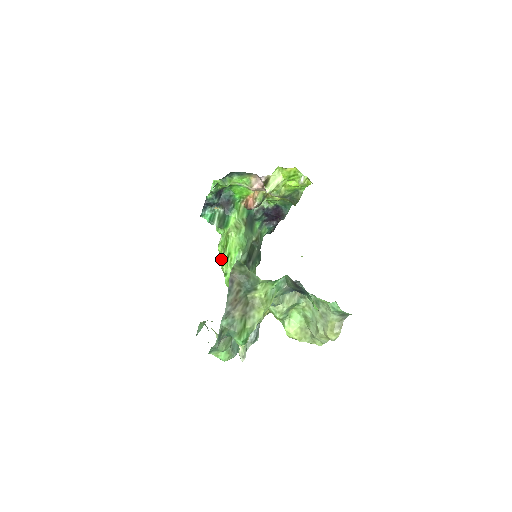
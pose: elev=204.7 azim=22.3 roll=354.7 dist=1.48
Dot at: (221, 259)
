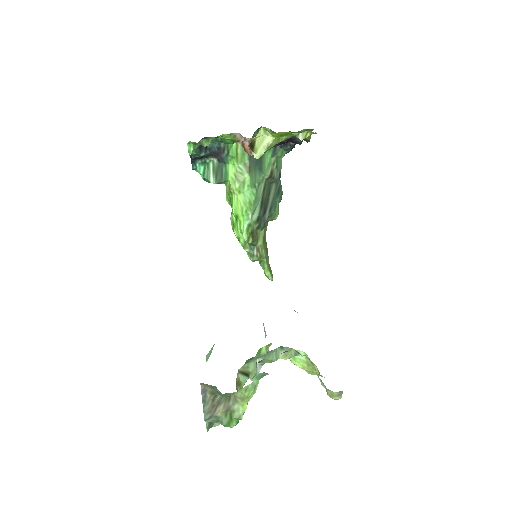
Dot at: occluded
